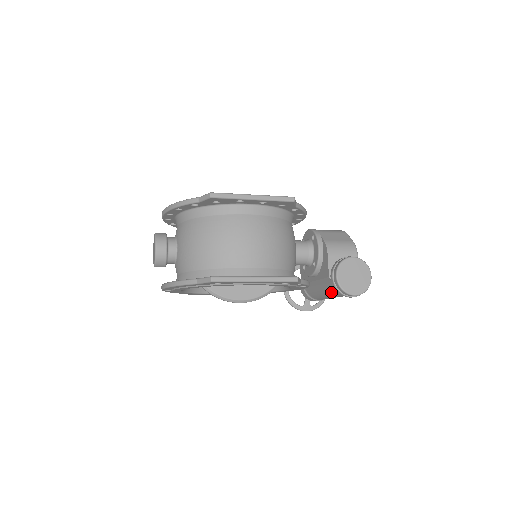
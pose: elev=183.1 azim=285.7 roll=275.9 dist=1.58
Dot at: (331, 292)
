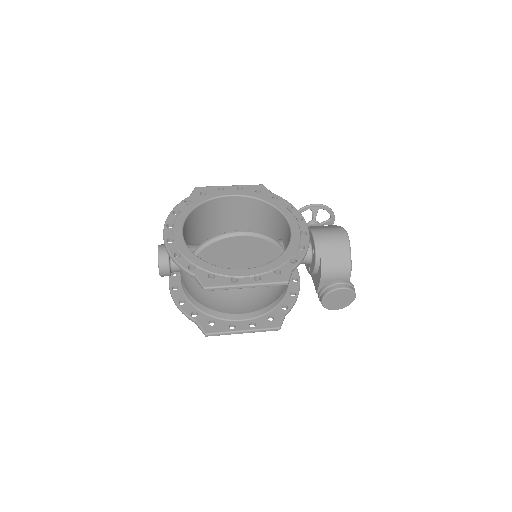
Dot at: occluded
